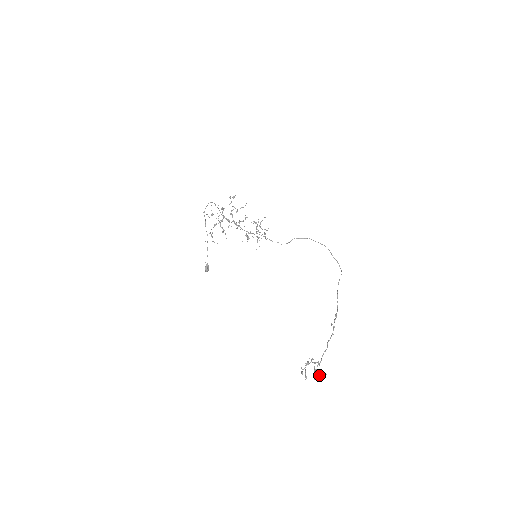
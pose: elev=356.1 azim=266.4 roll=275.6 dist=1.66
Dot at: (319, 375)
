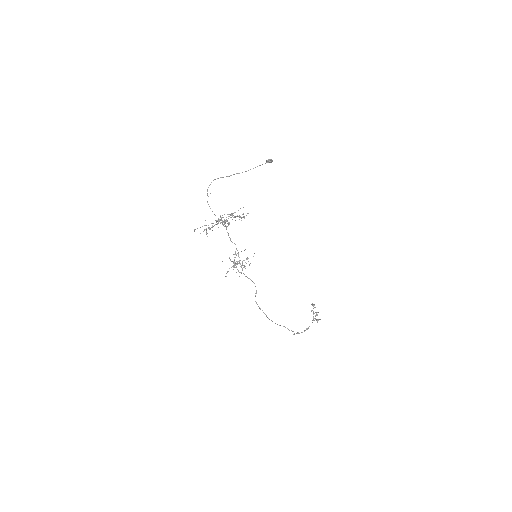
Dot at: (316, 319)
